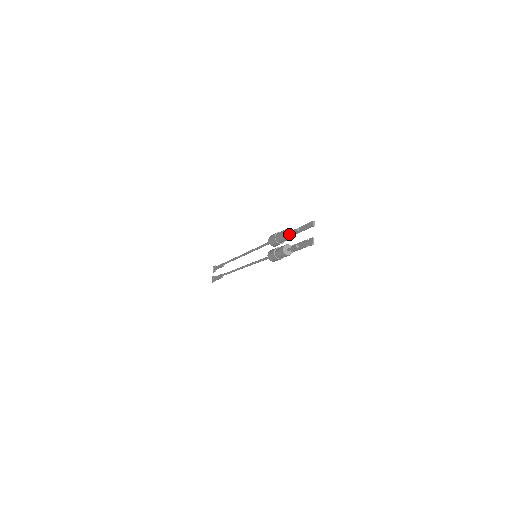
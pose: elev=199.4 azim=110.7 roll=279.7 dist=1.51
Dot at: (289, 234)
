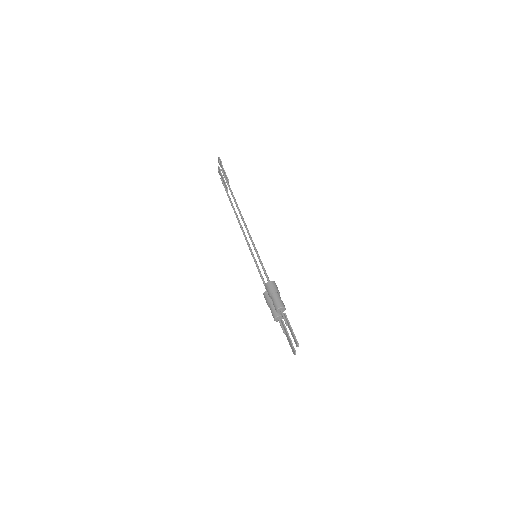
Dot at: (281, 312)
